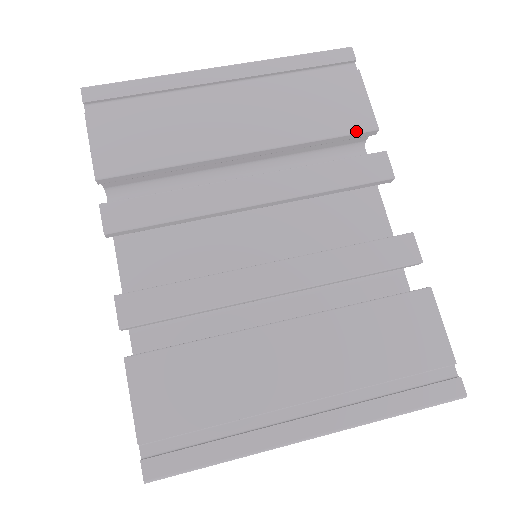
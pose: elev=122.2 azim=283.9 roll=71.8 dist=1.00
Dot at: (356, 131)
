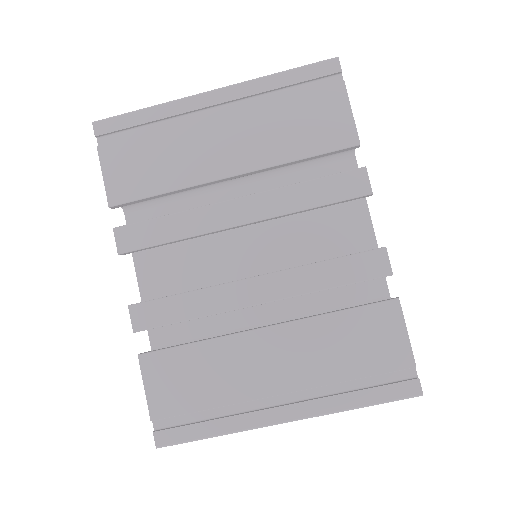
Dot at: (337, 148)
